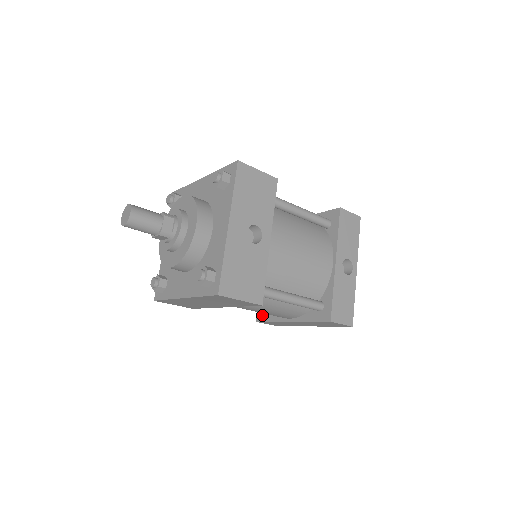
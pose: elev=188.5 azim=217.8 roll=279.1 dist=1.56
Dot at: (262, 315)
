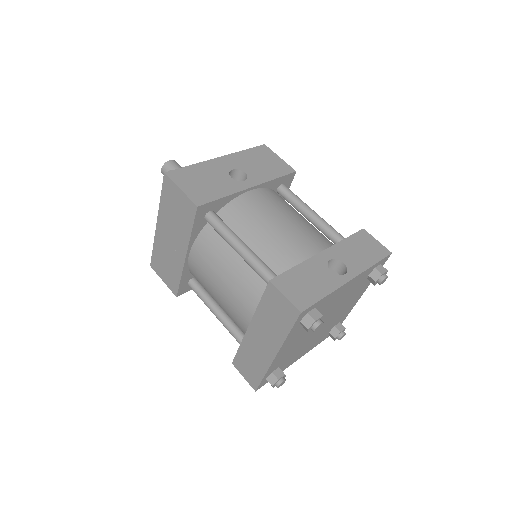
Dot at: occluded
